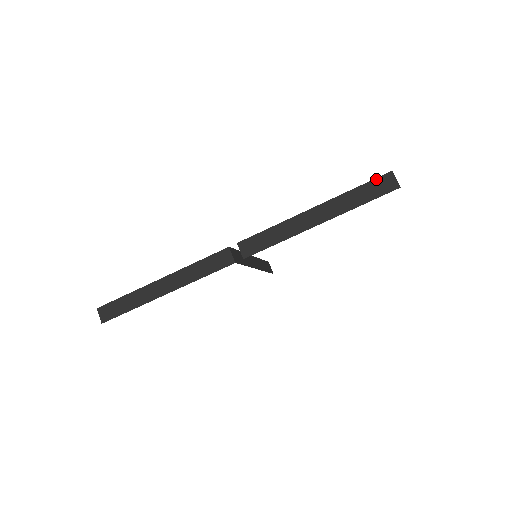
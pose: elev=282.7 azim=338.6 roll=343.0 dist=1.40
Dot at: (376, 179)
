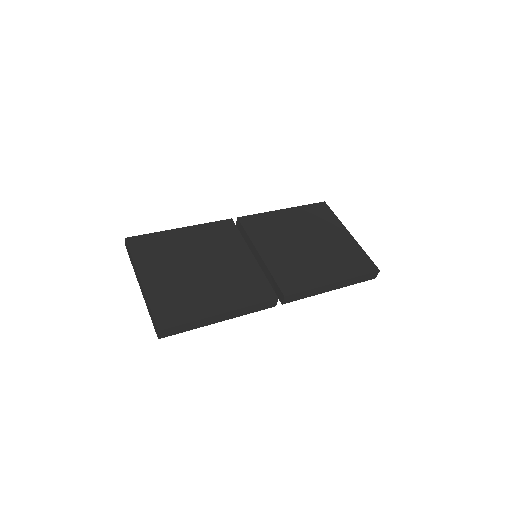
Dot at: (371, 273)
